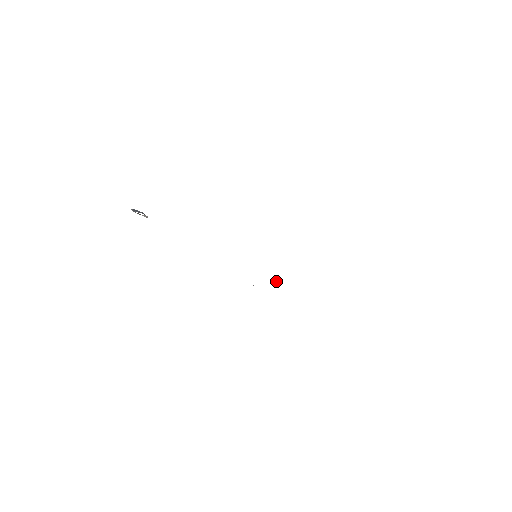
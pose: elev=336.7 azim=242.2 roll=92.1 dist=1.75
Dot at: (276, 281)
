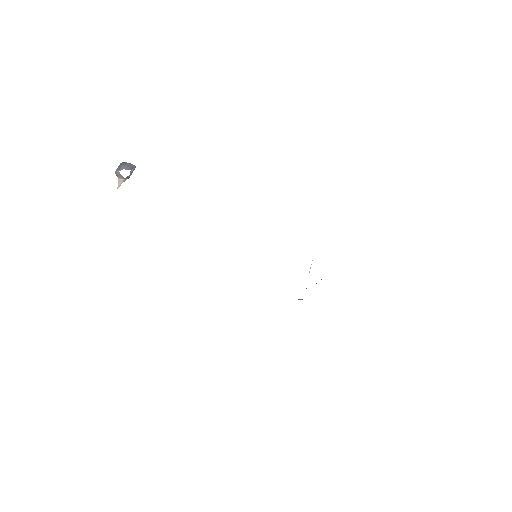
Dot at: occluded
